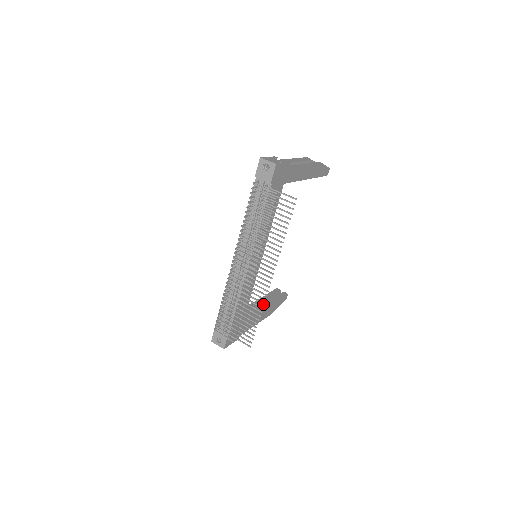
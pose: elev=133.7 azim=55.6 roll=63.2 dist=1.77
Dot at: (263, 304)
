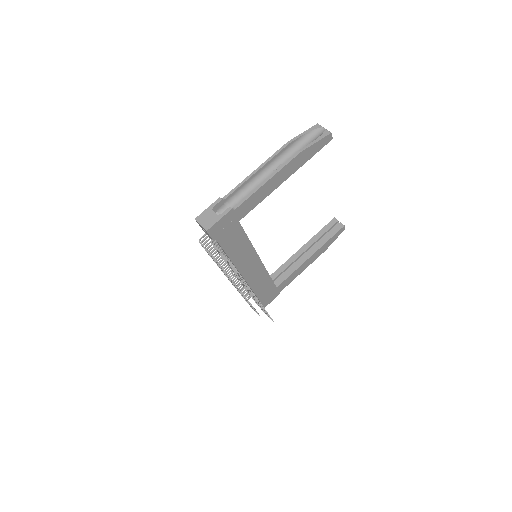
Dot at: occluded
